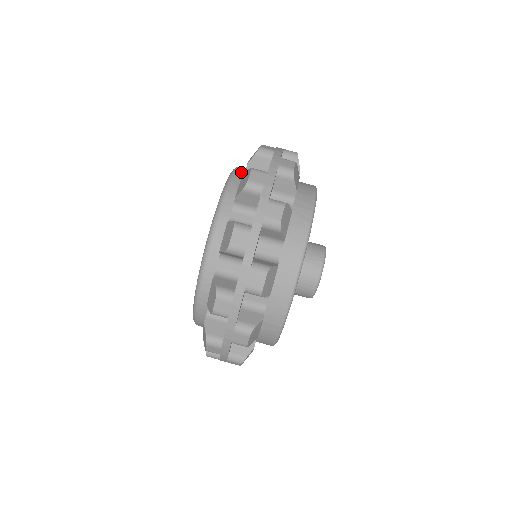
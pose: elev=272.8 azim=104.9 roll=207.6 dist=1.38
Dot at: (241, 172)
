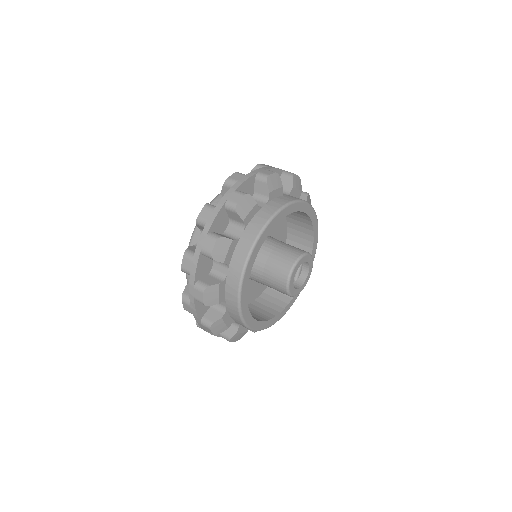
Dot at: occluded
